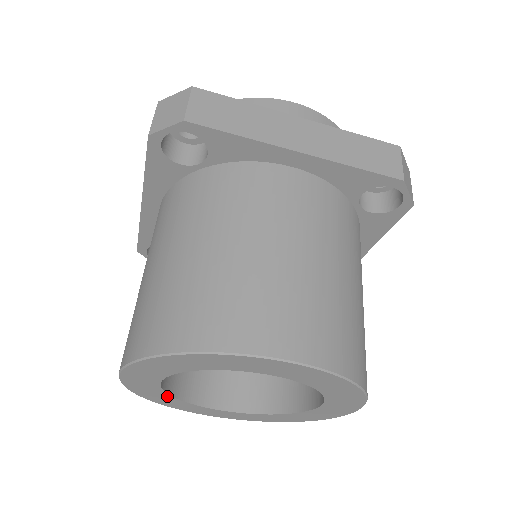
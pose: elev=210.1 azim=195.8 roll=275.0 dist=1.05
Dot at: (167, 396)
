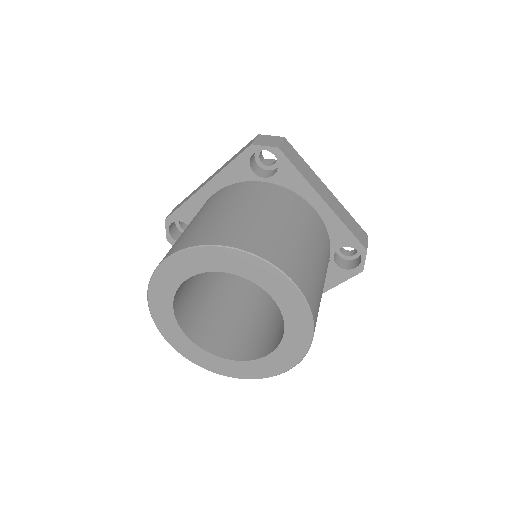
Dot at: (169, 301)
